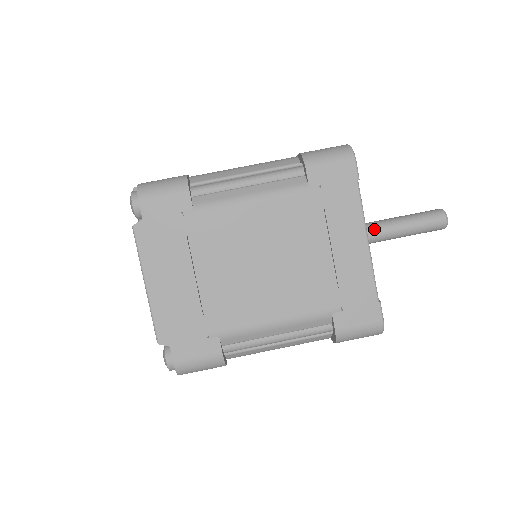
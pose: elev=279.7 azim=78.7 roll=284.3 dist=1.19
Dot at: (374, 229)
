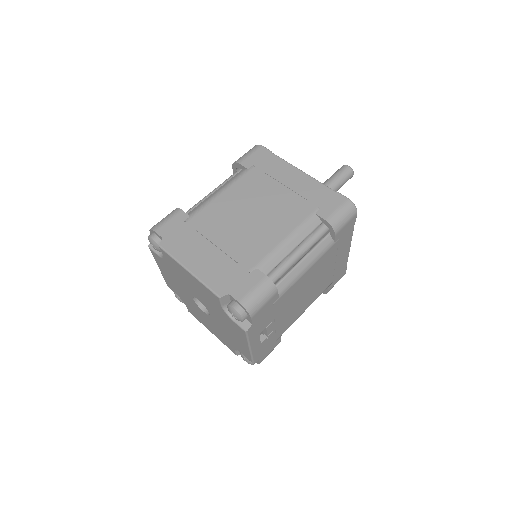
Dot at: occluded
